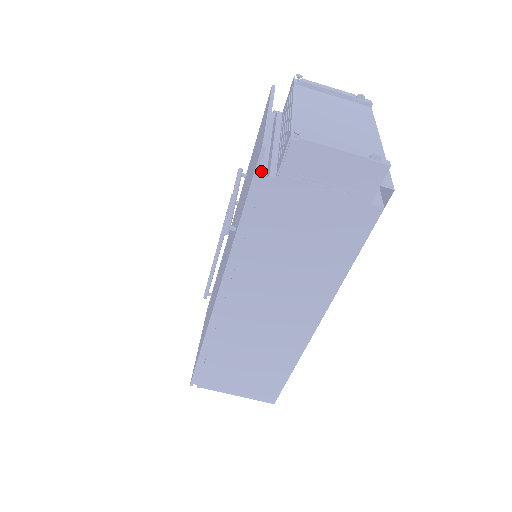
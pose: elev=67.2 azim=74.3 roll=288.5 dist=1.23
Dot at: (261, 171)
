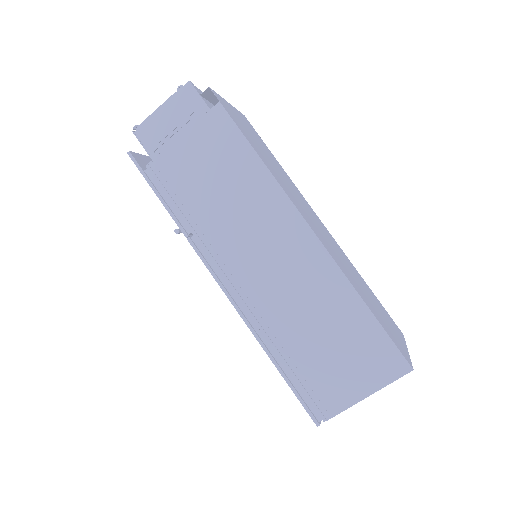
Dot at: occluded
